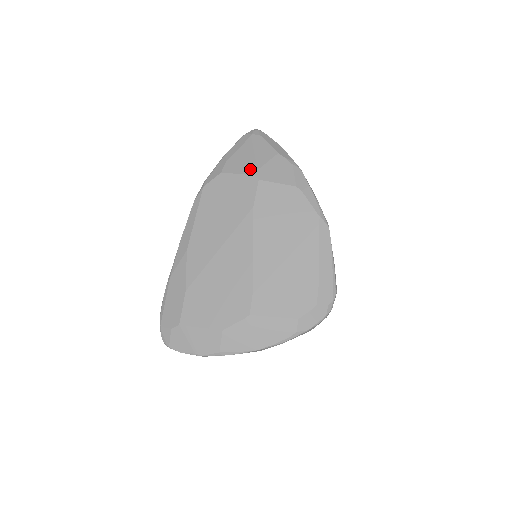
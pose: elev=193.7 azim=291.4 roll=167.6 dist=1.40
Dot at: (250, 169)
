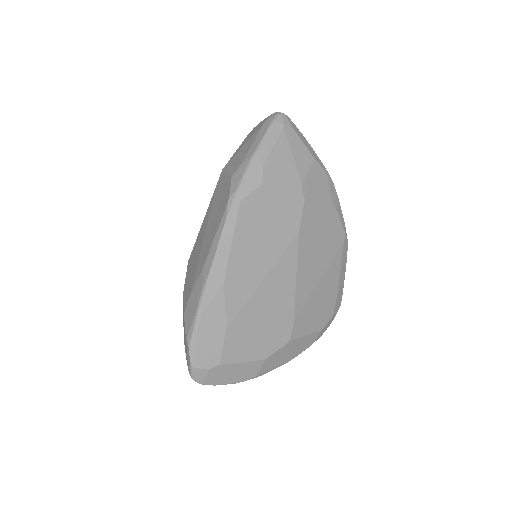
Dot at: (294, 183)
